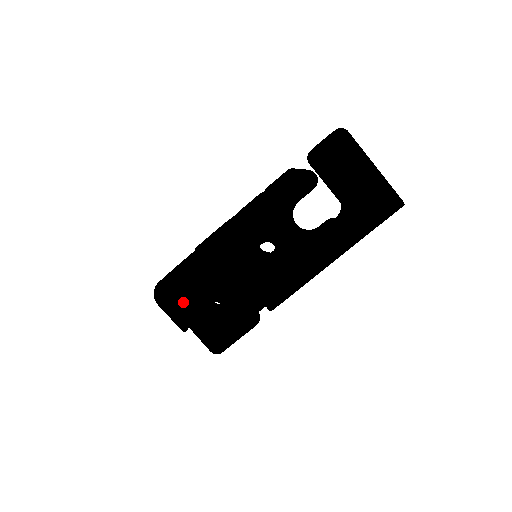
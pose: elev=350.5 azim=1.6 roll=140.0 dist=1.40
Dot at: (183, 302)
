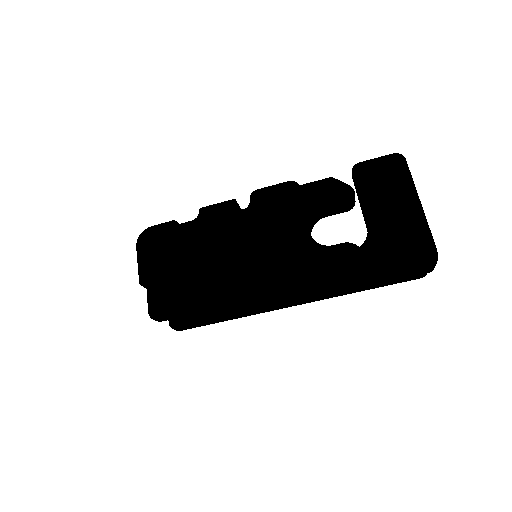
Dot at: (157, 249)
